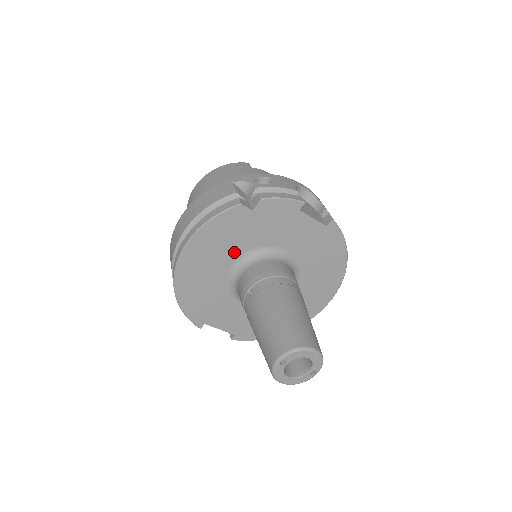
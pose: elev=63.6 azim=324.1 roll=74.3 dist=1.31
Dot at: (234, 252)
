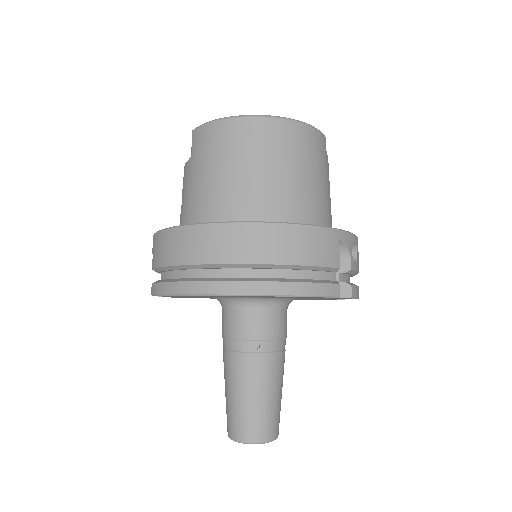
Dot at: (274, 297)
